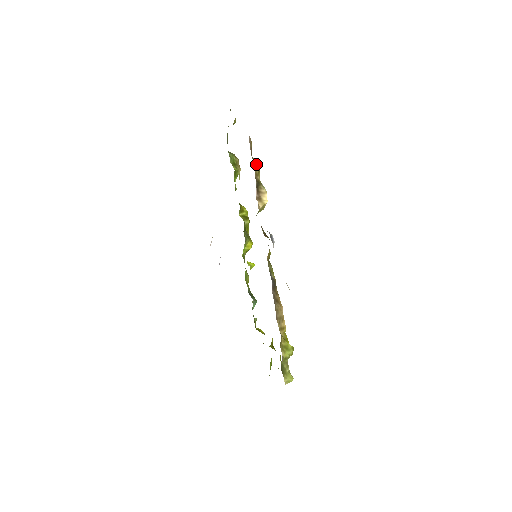
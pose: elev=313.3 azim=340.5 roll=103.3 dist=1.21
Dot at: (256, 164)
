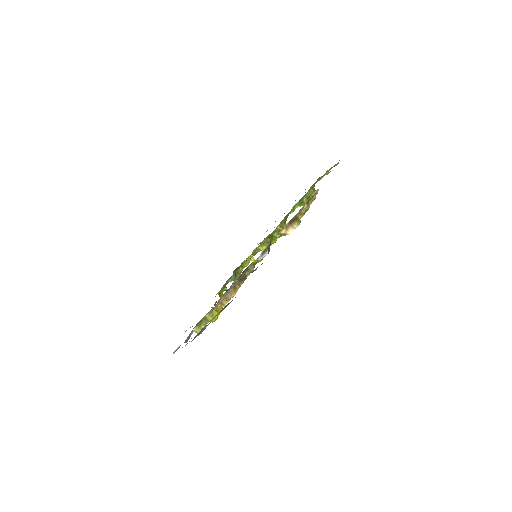
Dot at: (305, 208)
